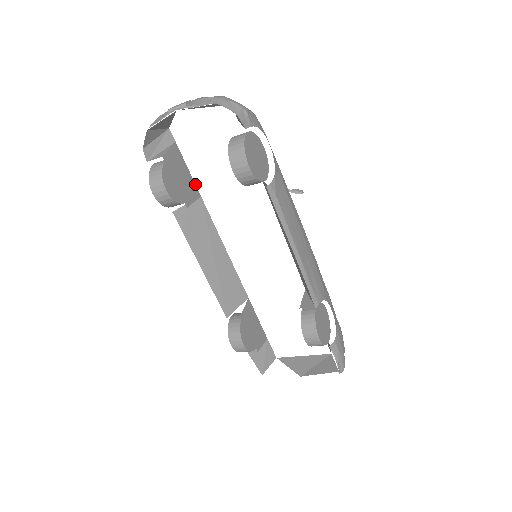
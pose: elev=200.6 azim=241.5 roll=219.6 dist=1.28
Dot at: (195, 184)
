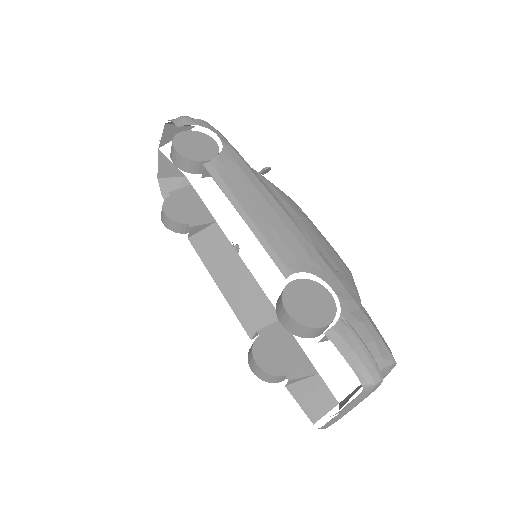
Dot at: (210, 213)
